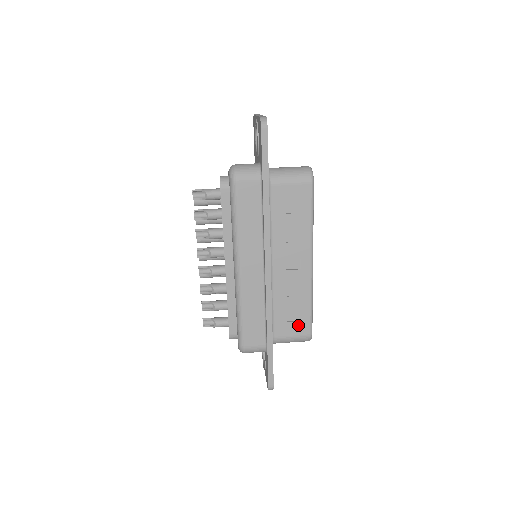
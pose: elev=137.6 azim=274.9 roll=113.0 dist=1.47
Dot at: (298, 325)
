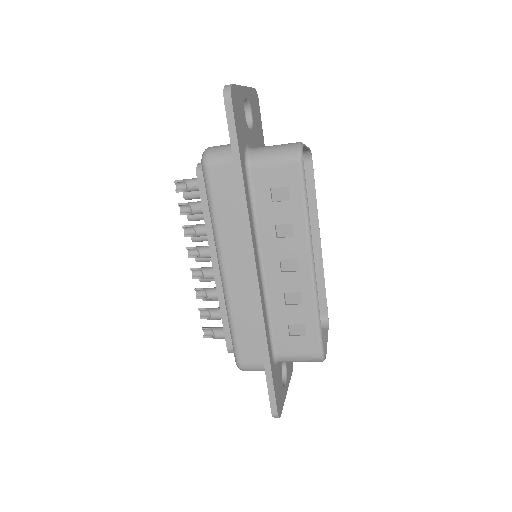
Dot at: (304, 341)
